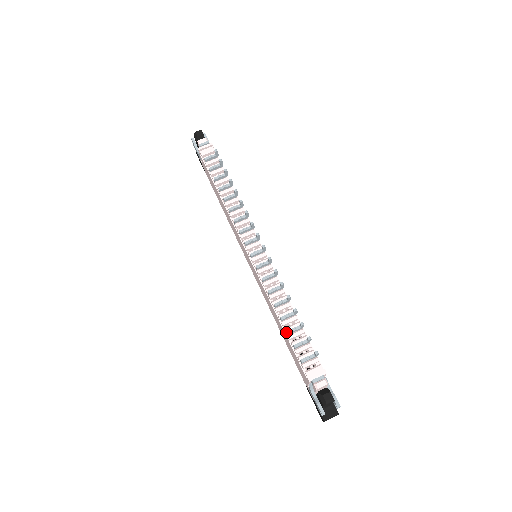
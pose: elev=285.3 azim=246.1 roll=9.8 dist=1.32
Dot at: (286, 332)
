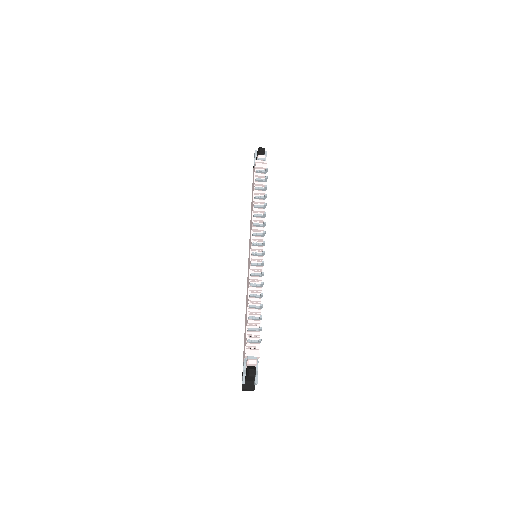
Dot at: (248, 317)
